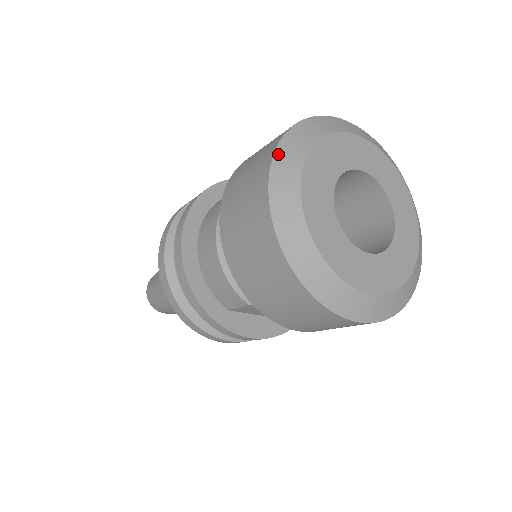
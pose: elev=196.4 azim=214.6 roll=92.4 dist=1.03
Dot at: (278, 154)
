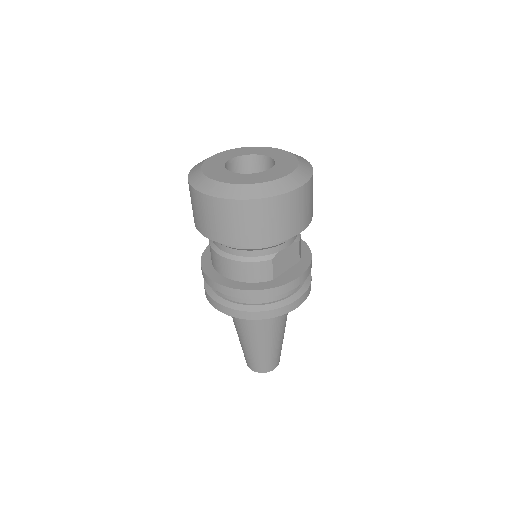
Dot at: (194, 185)
